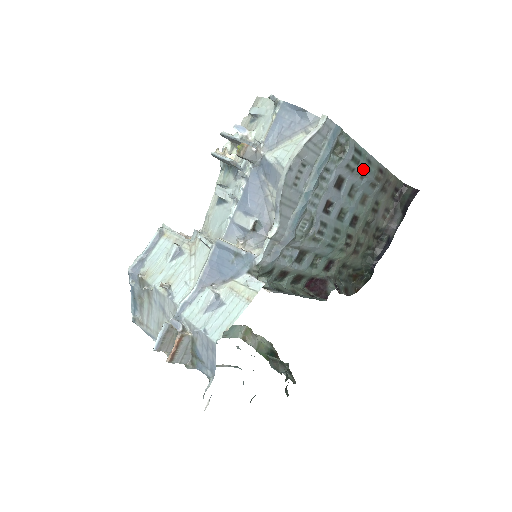
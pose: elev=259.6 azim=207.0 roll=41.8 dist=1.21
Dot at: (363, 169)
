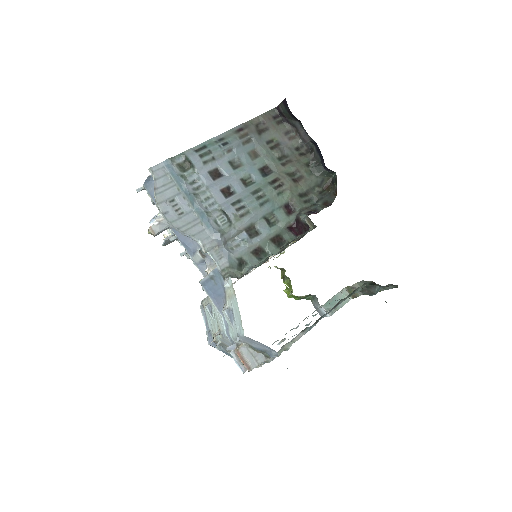
Dot at: (221, 148)
